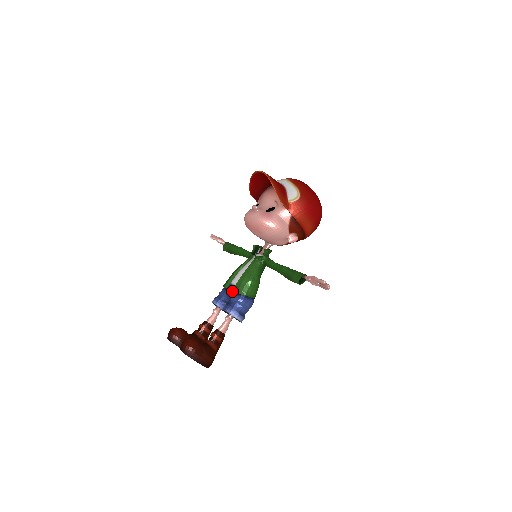
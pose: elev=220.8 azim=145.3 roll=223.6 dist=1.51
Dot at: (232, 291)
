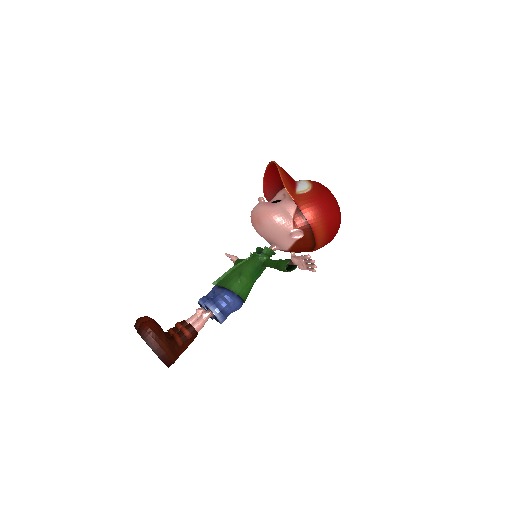
Dot at: (217, 284)
